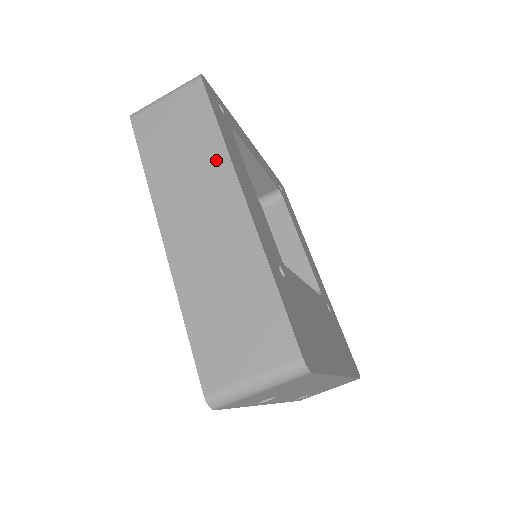
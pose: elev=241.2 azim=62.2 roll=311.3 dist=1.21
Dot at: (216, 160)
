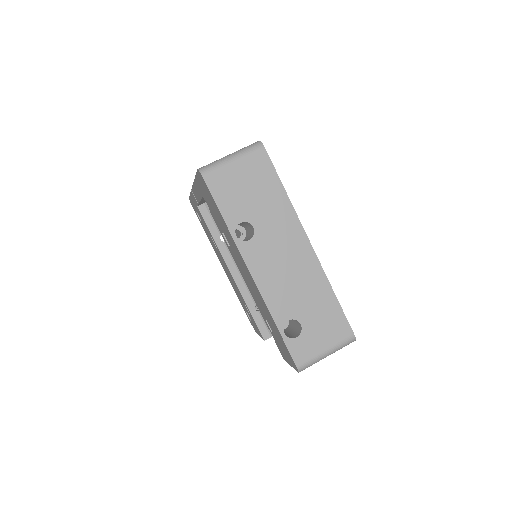
Dot at: occluded
